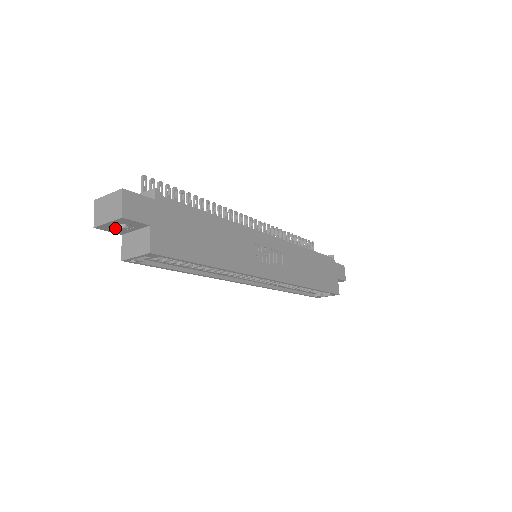
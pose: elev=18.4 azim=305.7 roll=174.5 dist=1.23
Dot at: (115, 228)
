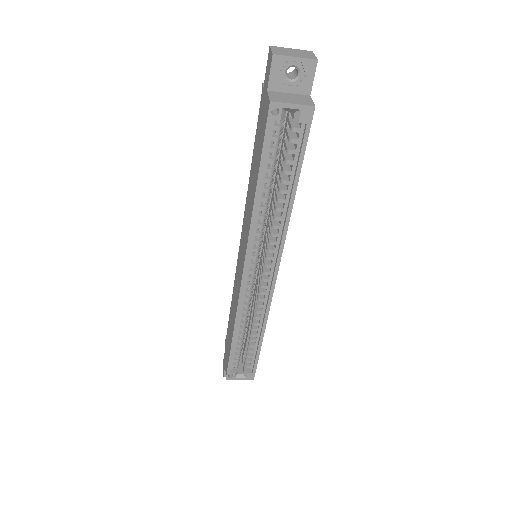
Dot at: (282, 73)
